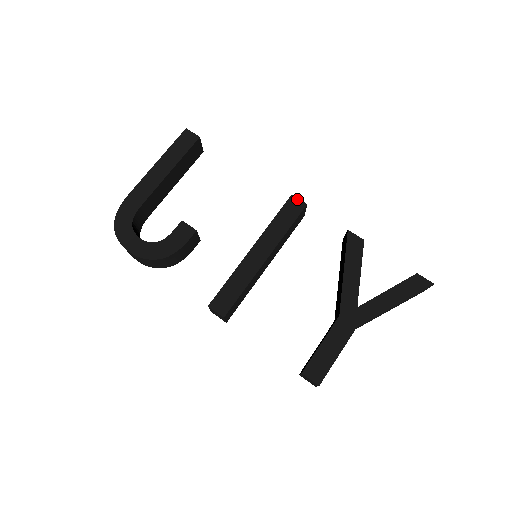
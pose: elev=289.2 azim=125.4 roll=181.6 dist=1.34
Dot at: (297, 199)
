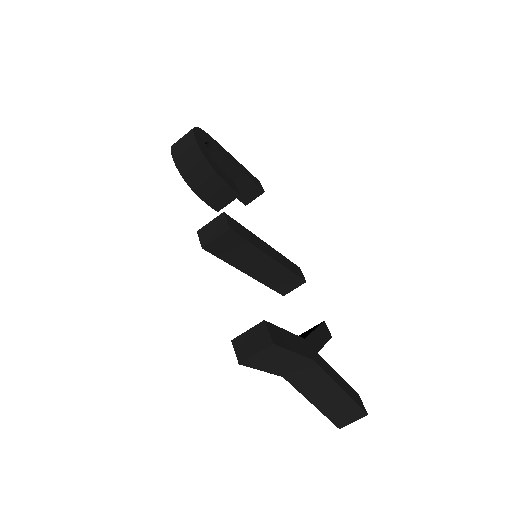
Dot at: (302, 273)
